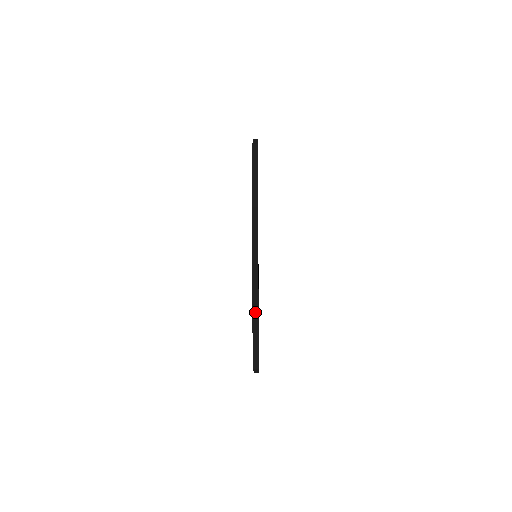
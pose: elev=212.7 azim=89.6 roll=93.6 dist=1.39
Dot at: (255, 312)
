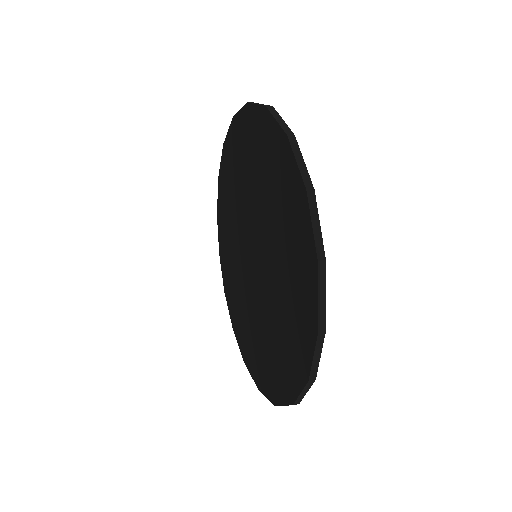
Dot at: occluded
